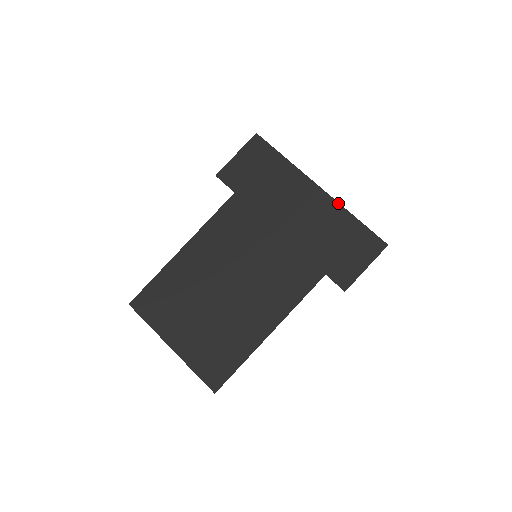
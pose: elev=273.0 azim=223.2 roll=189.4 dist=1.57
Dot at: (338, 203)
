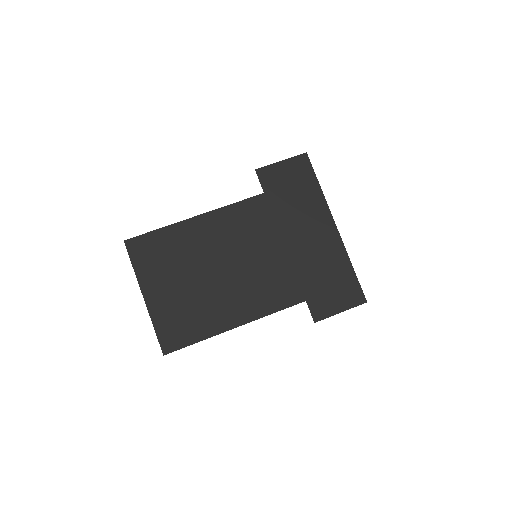
Dot at: (344, 247)
